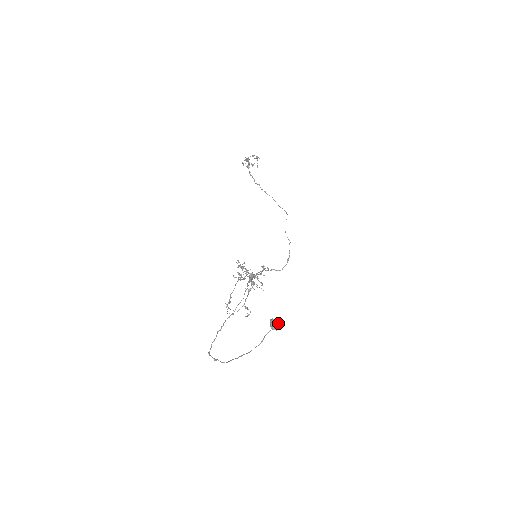
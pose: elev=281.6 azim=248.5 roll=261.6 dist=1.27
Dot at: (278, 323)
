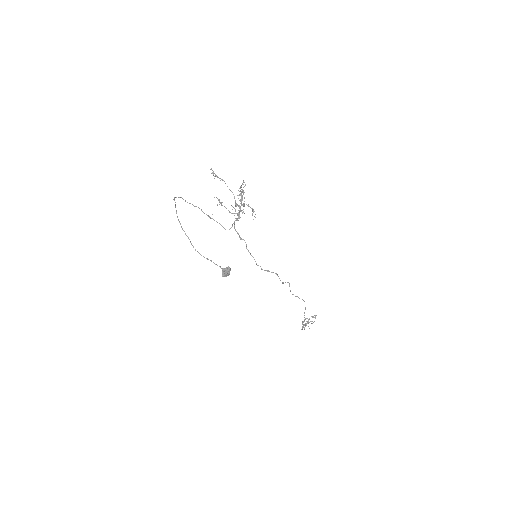
Dot at: (230, 268)
